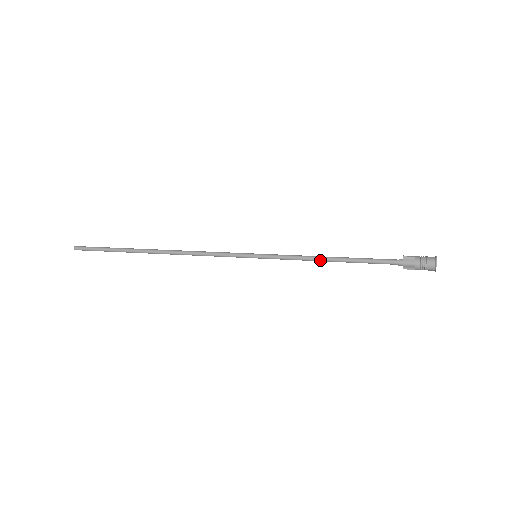
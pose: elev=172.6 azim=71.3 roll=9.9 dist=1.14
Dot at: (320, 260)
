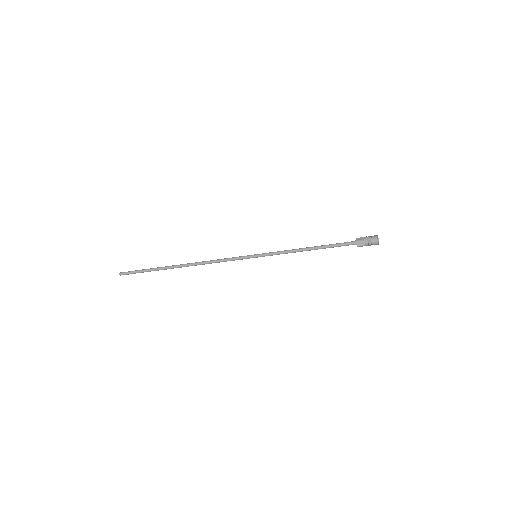
Dot at: (301, 250)
